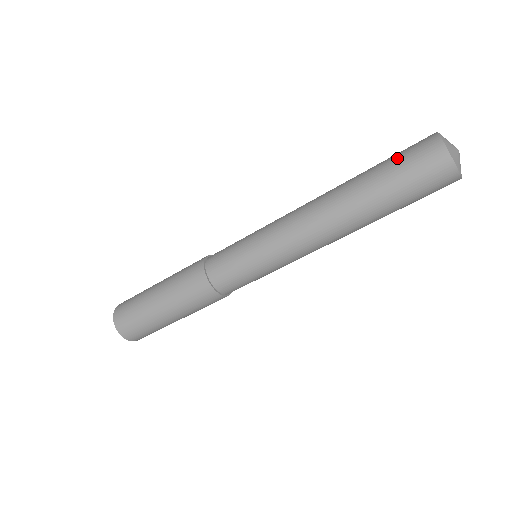
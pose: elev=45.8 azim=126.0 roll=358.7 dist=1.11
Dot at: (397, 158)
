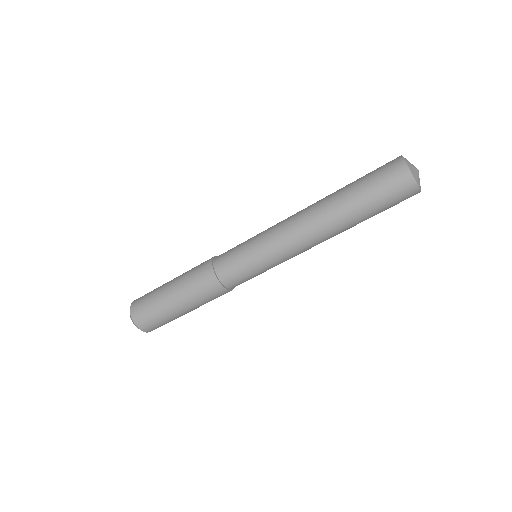
Dot at: occluded
